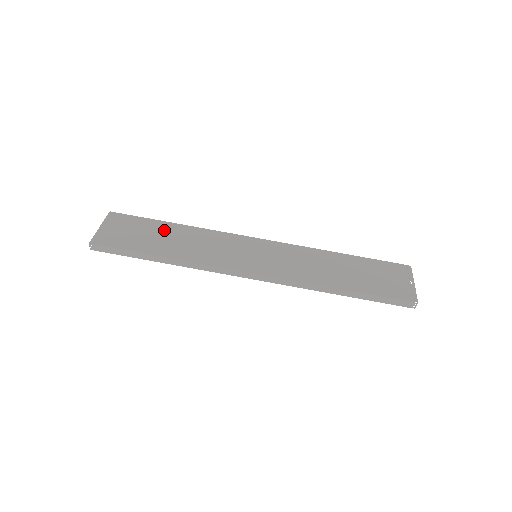
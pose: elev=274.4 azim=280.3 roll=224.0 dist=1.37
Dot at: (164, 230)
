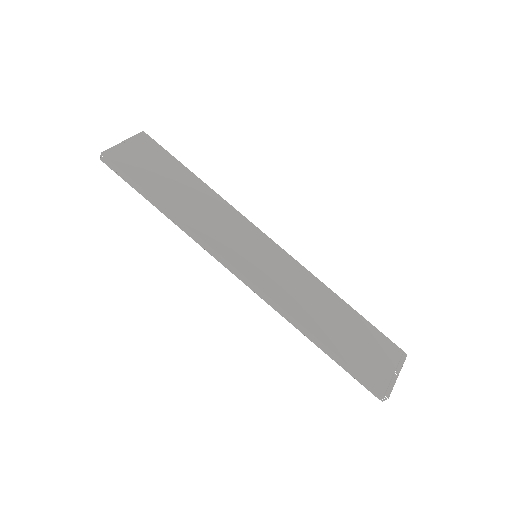
Dot at: (183, 179)
